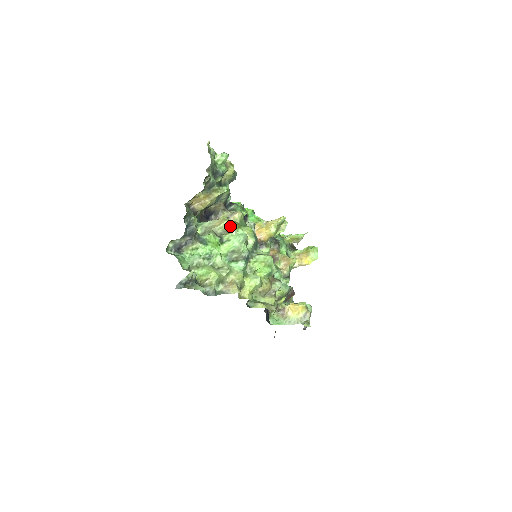
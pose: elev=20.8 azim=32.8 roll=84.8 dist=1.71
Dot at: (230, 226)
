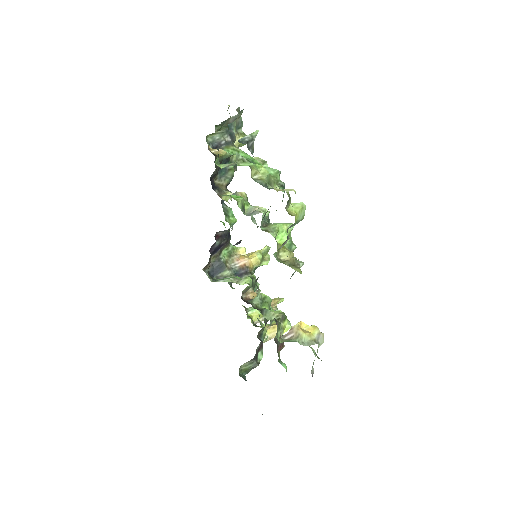
Dot at: (261, 160)
